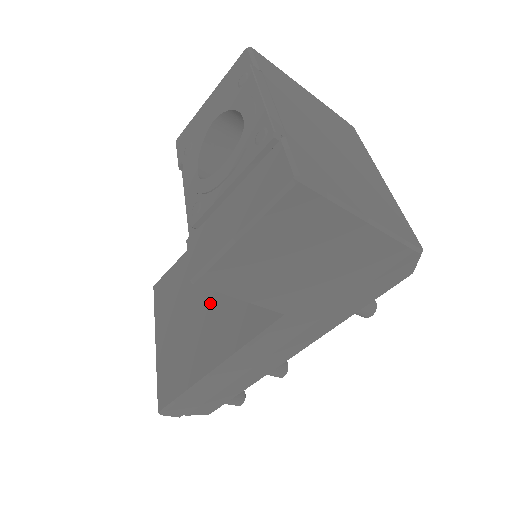
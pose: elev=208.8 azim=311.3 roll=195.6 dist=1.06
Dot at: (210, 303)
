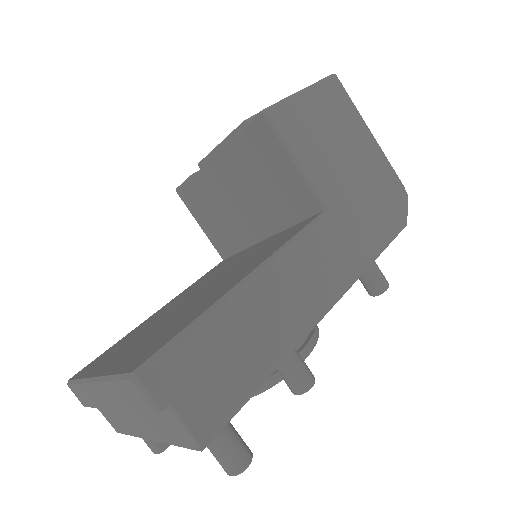
Dot at: (207, 288)
